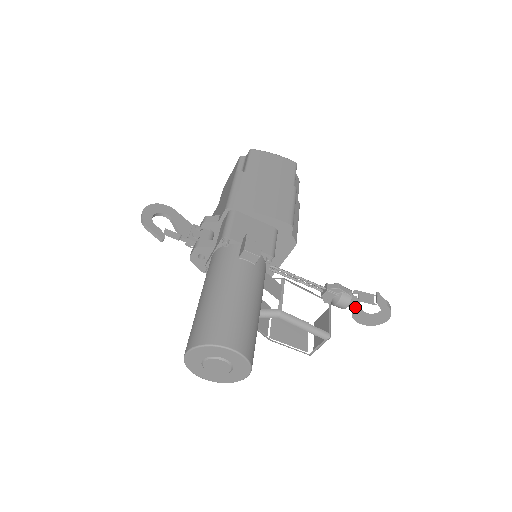
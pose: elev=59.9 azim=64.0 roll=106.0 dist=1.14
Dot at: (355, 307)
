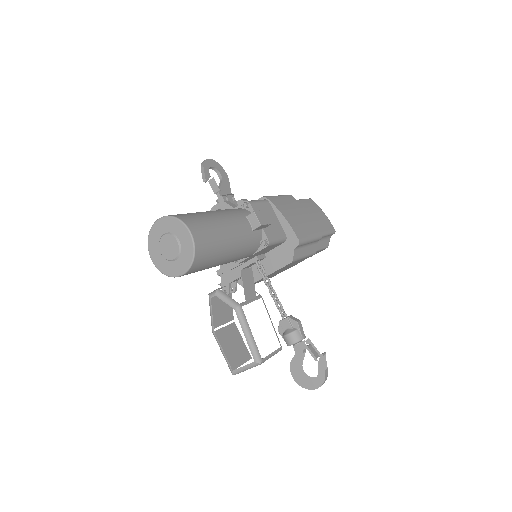
Dot at: (299, 353)
